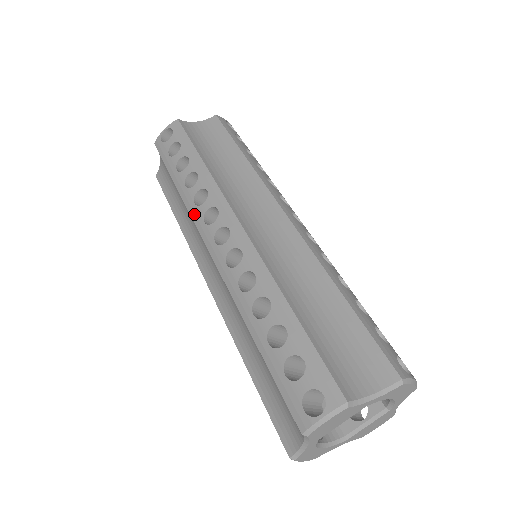
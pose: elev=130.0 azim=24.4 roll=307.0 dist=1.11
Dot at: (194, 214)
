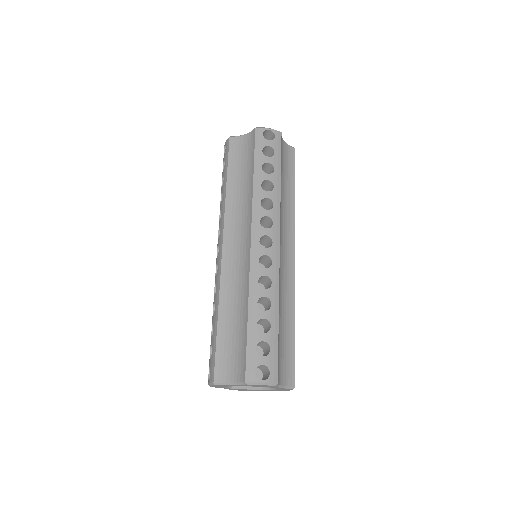
Dot at: (256, 209)
